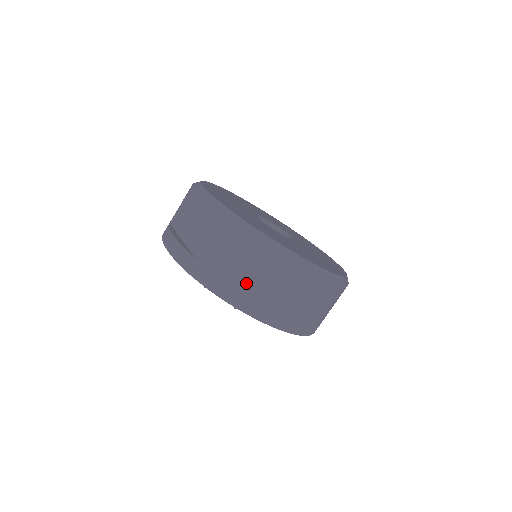
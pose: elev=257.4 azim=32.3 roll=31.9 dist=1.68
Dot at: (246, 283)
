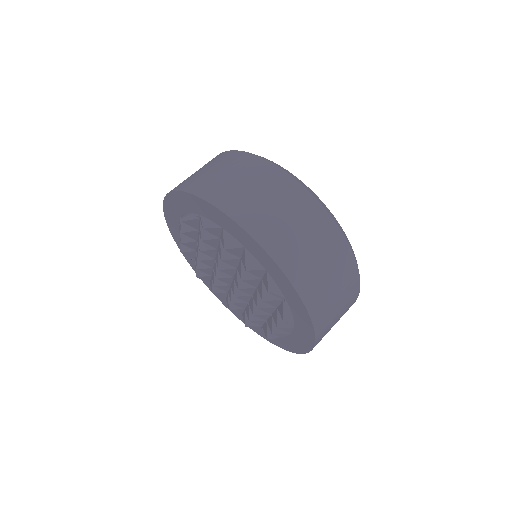
Dot at: (217, 178)
